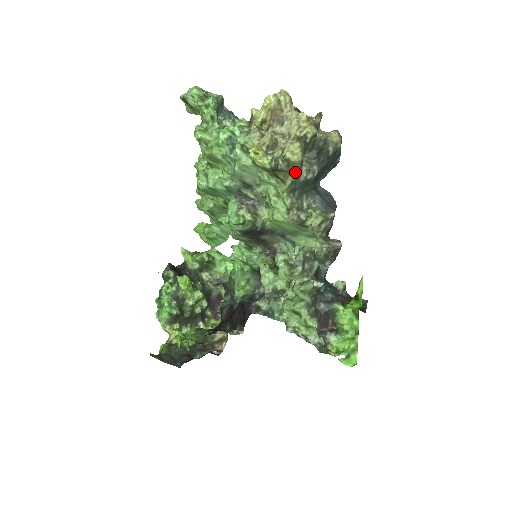
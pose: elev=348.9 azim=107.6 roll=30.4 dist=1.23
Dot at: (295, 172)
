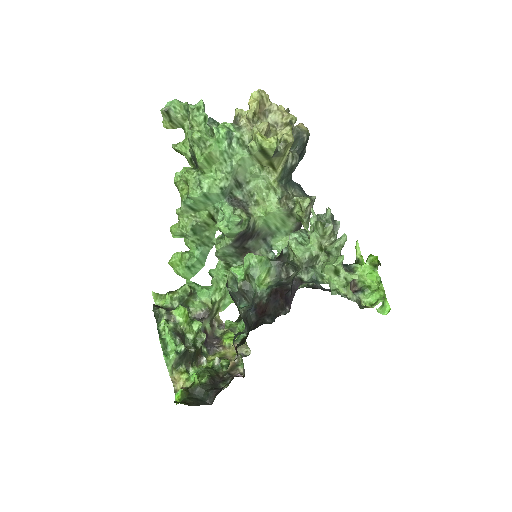
Dot at: (286, 156)
